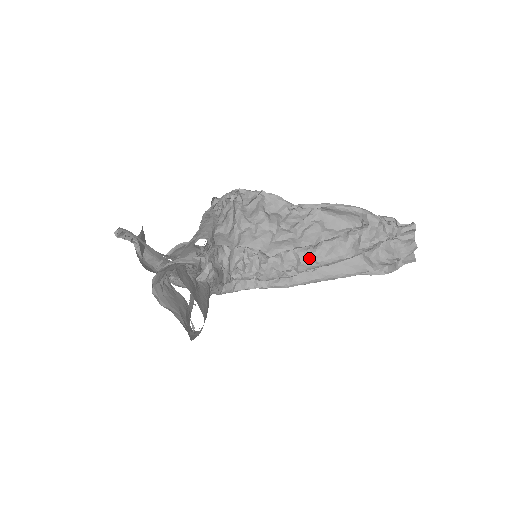
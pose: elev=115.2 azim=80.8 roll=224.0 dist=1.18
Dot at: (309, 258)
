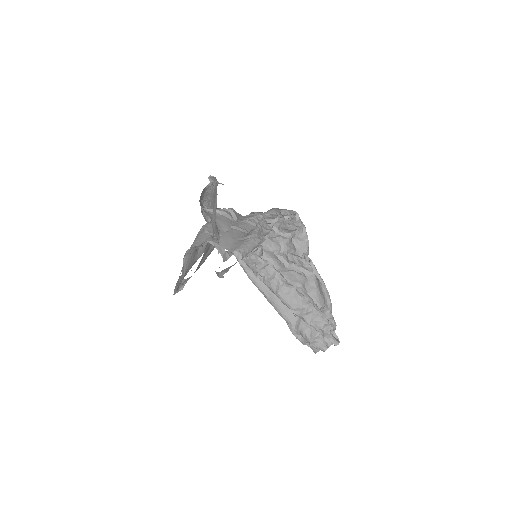
Dot at: (277, 285)
